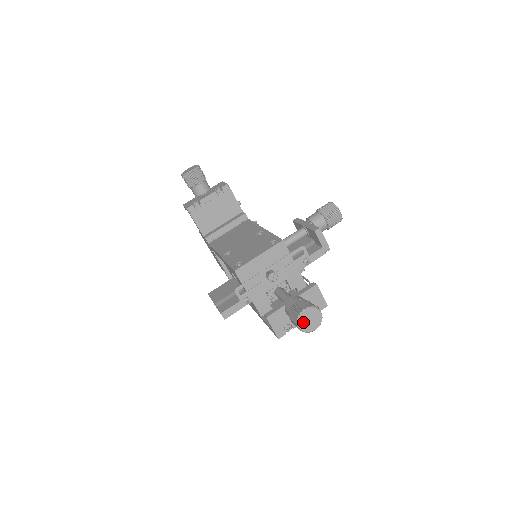
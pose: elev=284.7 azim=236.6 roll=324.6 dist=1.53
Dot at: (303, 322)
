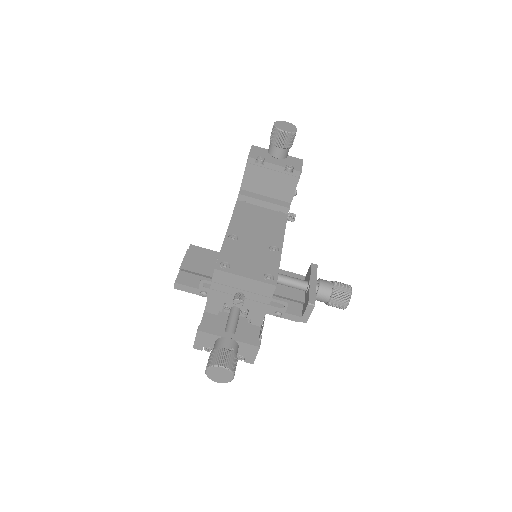
Dot at: (213, 371)
